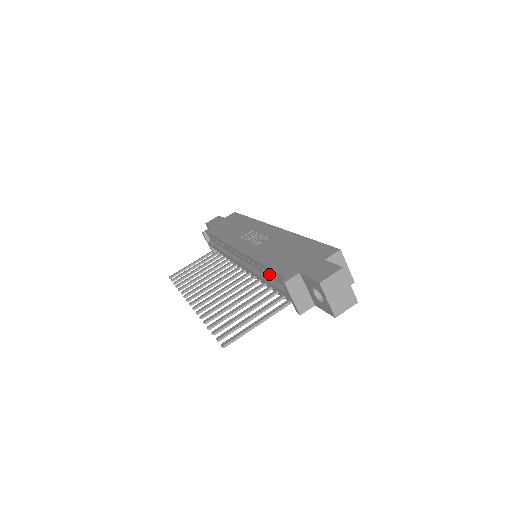
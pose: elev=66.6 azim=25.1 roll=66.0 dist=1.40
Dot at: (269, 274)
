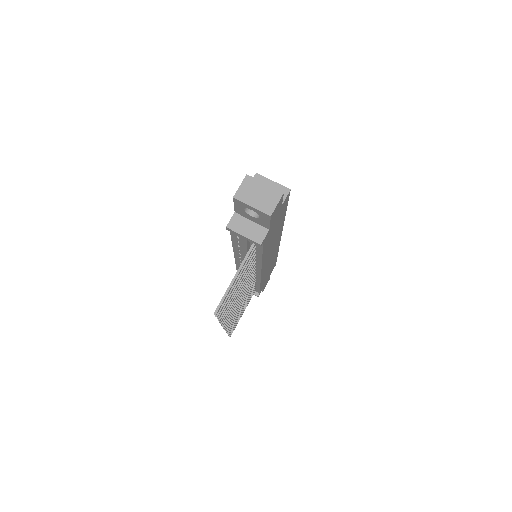
Dot at: (239, 244)
